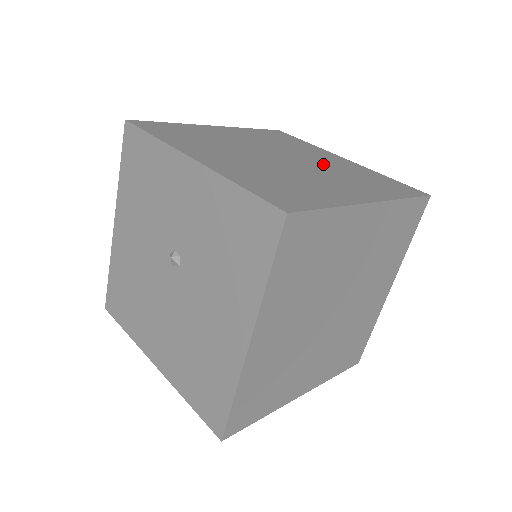
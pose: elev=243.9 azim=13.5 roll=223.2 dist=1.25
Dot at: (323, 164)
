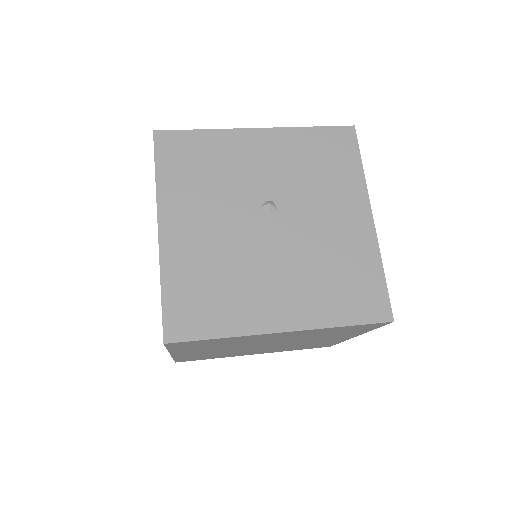
Dot at: occluded
